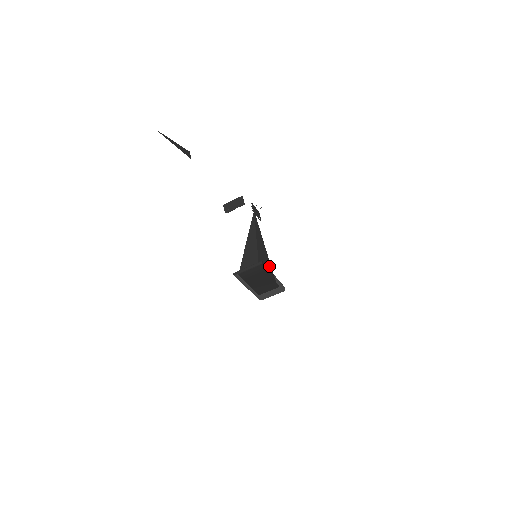
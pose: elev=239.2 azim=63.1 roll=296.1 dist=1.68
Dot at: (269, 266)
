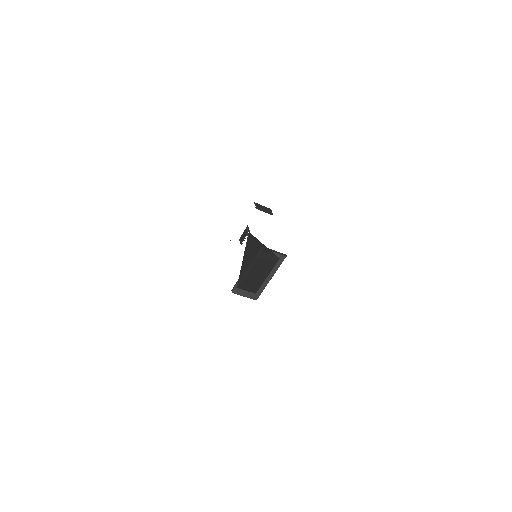
Dot at: occluded
